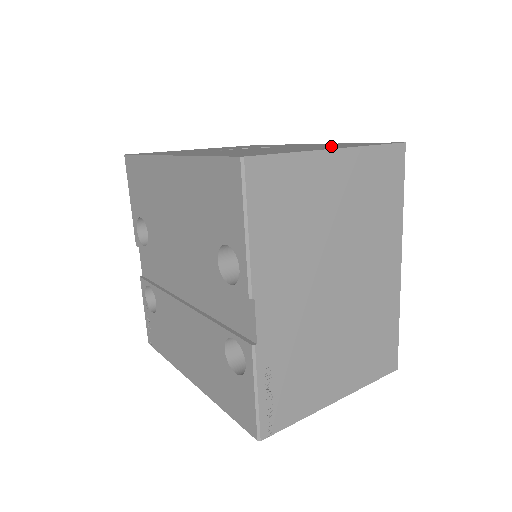
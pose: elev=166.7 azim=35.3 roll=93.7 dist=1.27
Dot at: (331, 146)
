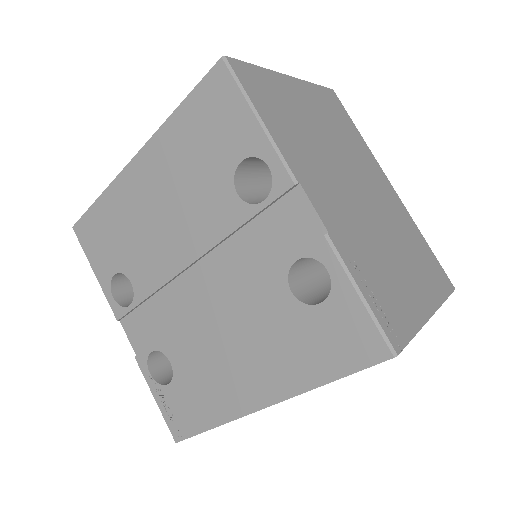
Dot at: occluded
